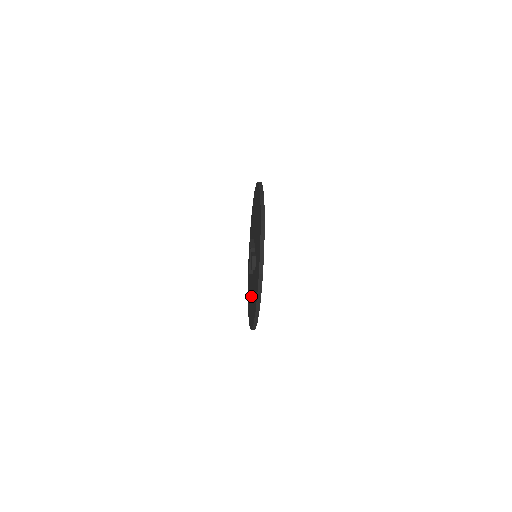
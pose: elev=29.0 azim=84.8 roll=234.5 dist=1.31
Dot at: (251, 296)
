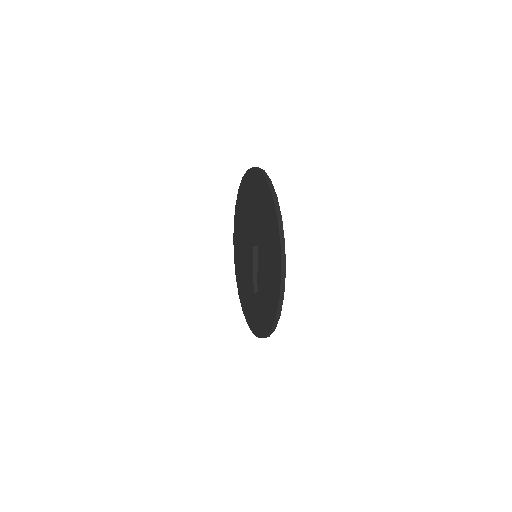
Dot at: (242, 263)
